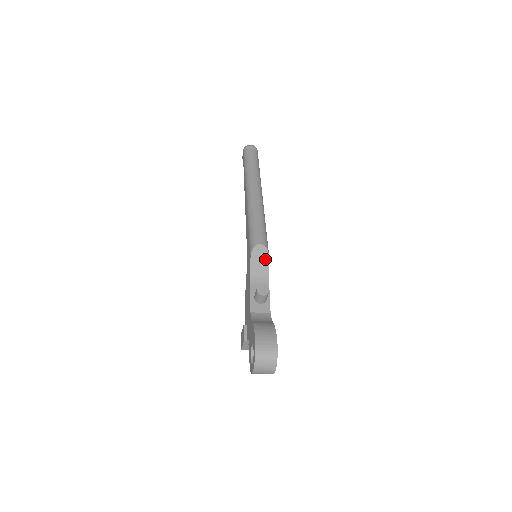
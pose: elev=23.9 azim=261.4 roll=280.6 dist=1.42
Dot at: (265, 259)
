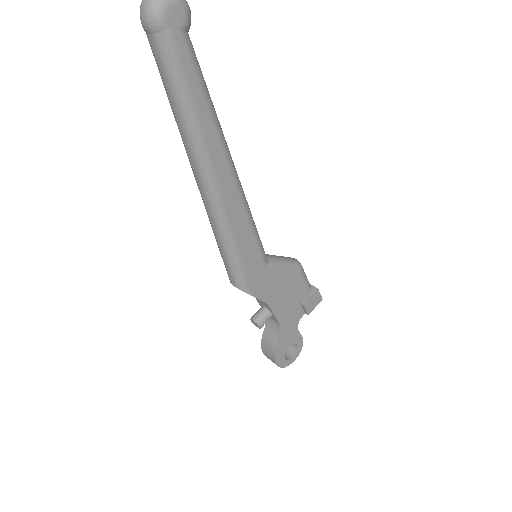
Dot at: occluded
